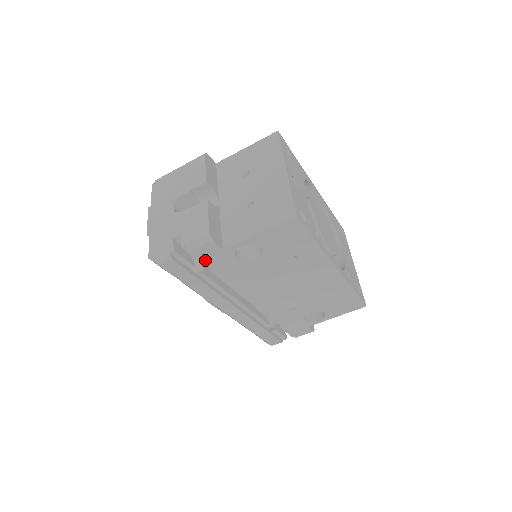
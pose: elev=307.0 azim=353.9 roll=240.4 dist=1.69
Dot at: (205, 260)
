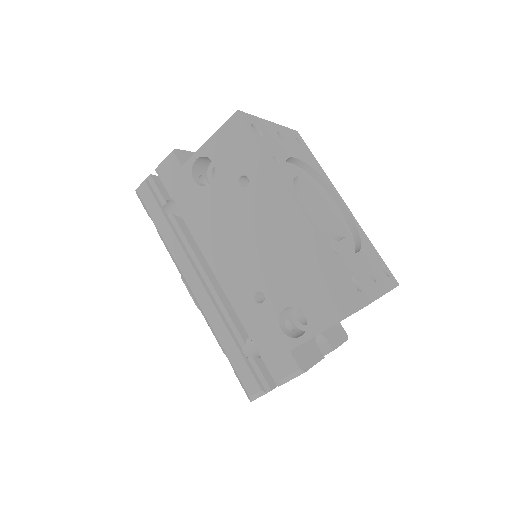
Dot at: (169, 184)
